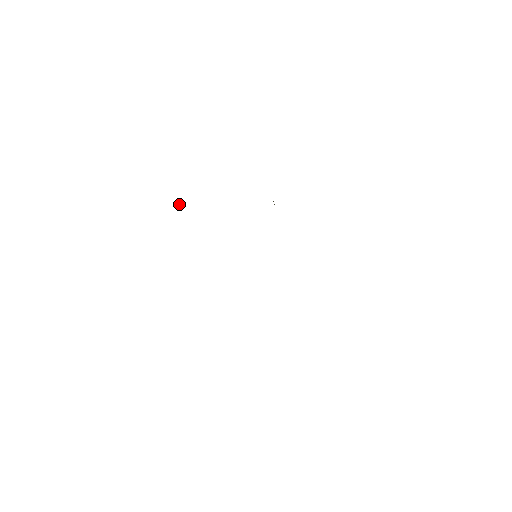
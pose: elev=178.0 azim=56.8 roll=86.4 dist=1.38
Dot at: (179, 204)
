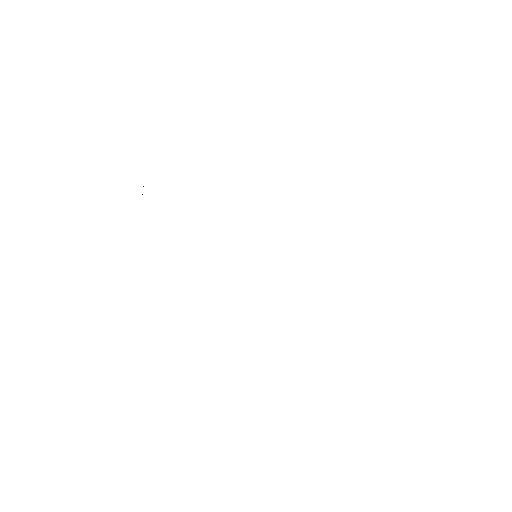
Dot at: (142, 194)
